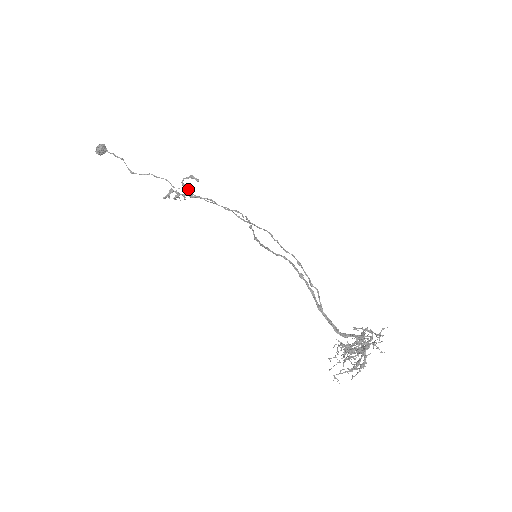
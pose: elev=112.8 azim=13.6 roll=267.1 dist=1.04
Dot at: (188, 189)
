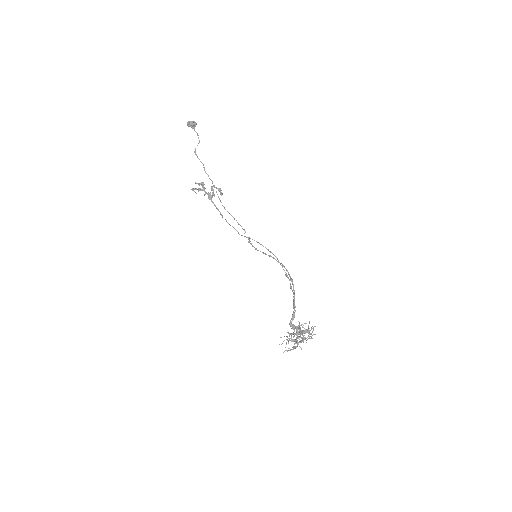
Dot at: (212, 193)
